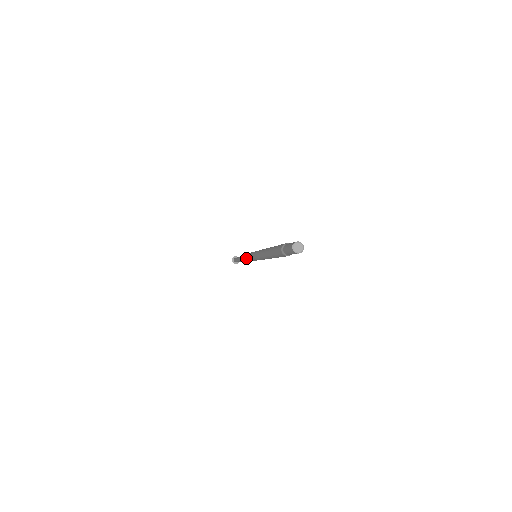
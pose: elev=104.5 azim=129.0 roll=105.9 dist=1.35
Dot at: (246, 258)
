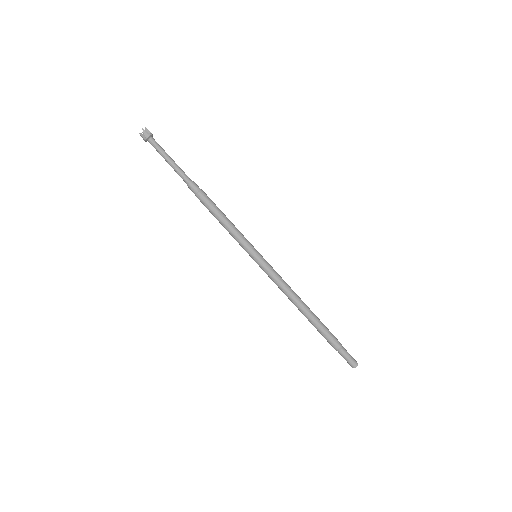
Dot at: occluded
